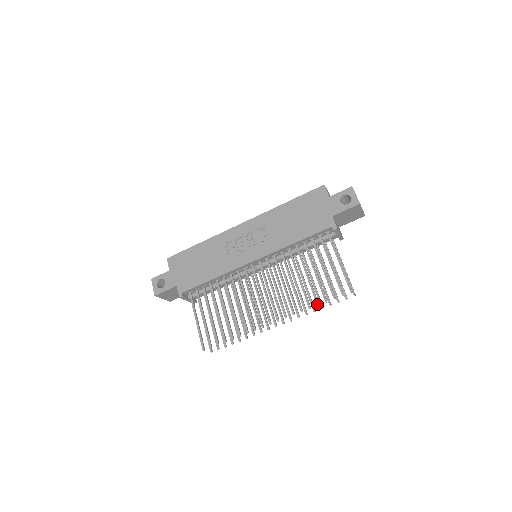
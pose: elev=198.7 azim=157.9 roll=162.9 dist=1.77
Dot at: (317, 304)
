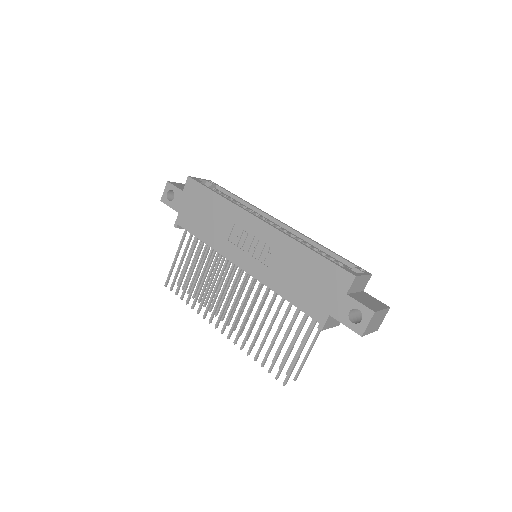
Dot at: (254, 360)
